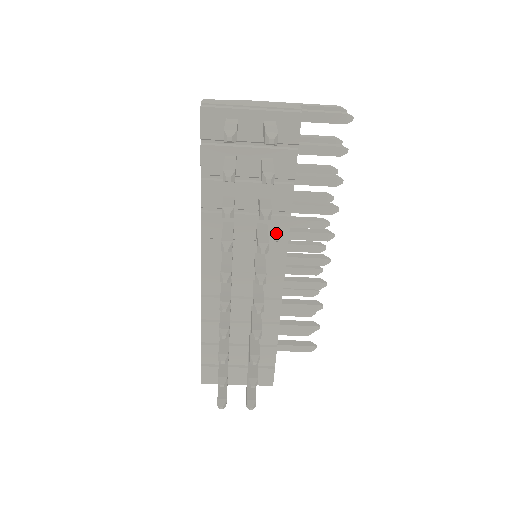
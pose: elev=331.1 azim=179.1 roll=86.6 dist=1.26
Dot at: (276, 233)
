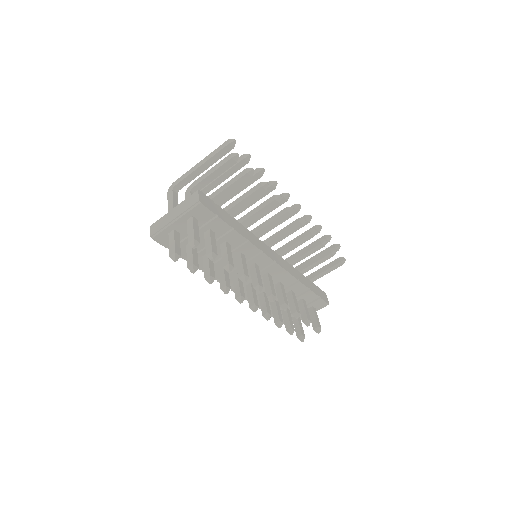
Dot at: (250, 252)
